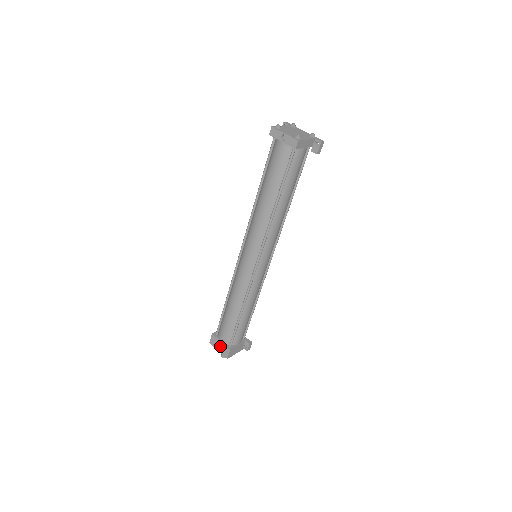
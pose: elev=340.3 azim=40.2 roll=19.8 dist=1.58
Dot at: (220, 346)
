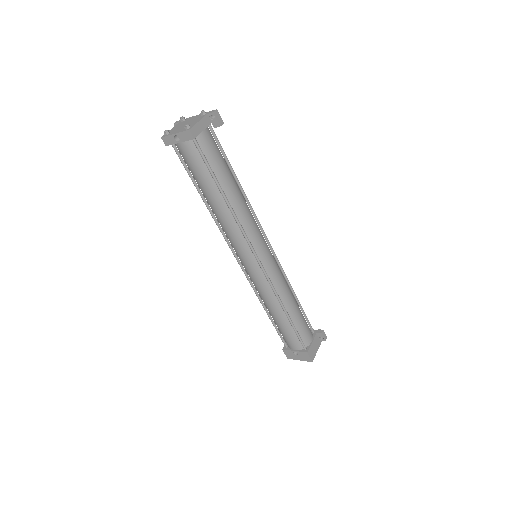
Dot at: (297, 355)
